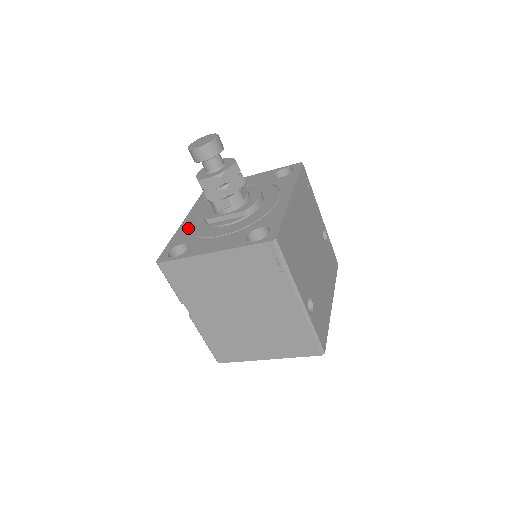
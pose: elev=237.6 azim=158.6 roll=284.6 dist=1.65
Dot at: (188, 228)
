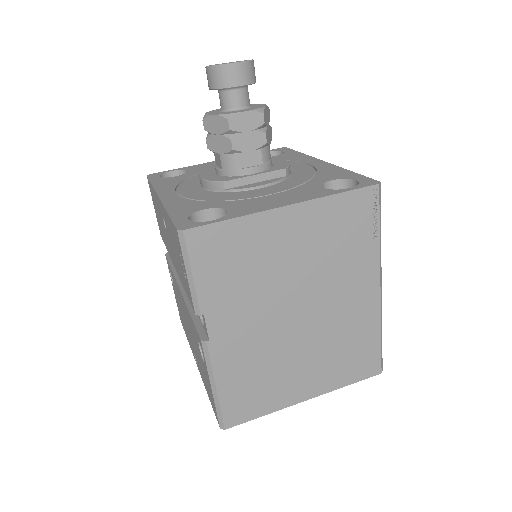
Dot at: (185, 199)
